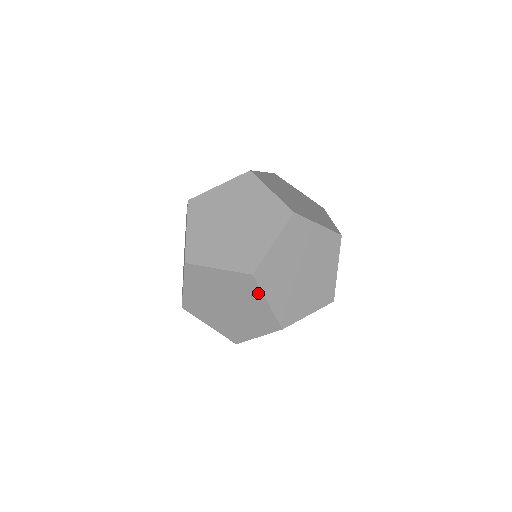
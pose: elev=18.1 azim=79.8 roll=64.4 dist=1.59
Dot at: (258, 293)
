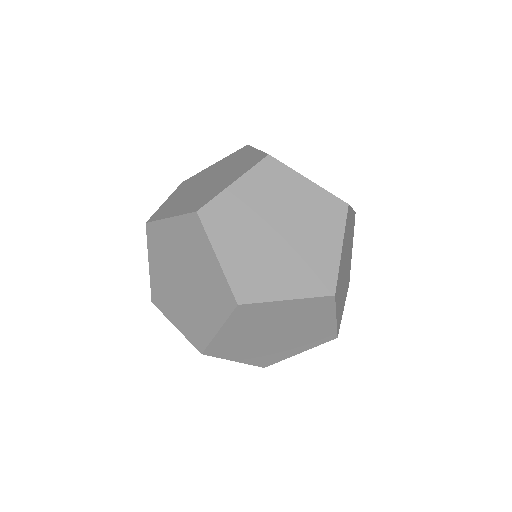
Dot at: occluded
